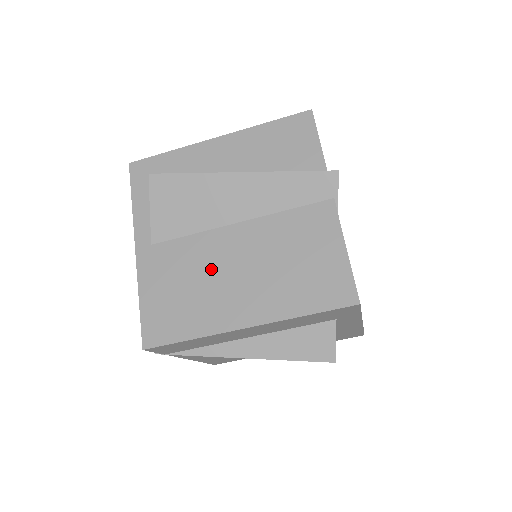
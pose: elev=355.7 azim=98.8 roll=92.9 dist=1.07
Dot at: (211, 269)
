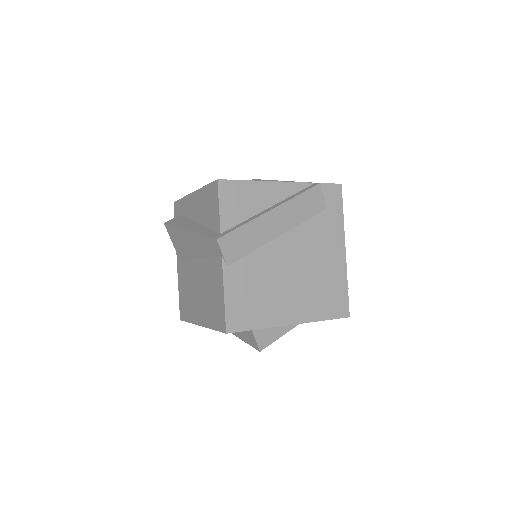
Dot at: (192, 285)
